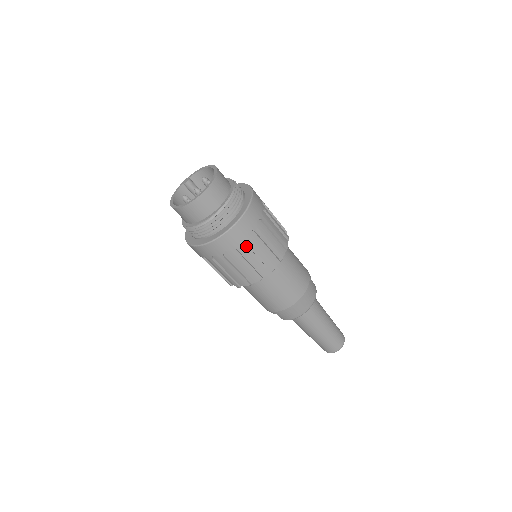
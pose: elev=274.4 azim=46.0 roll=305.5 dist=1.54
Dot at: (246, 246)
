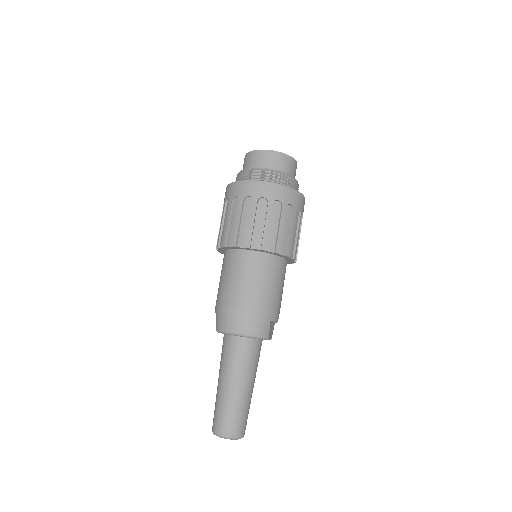
Dot at: (252, 207)
